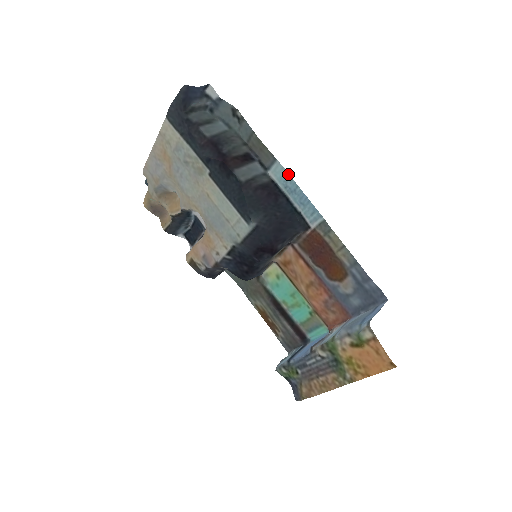
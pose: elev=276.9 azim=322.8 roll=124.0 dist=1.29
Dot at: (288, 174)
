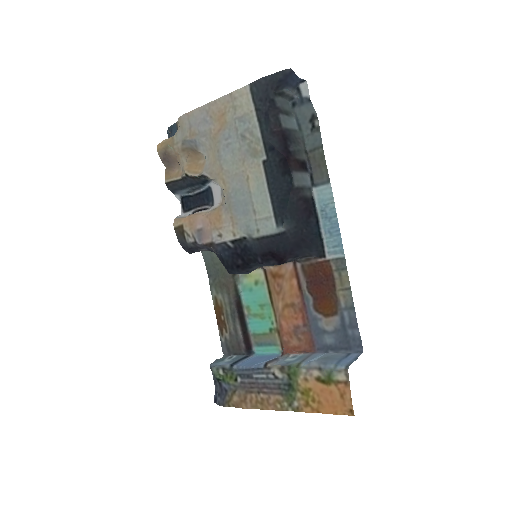
Dot at: (333, 201)
